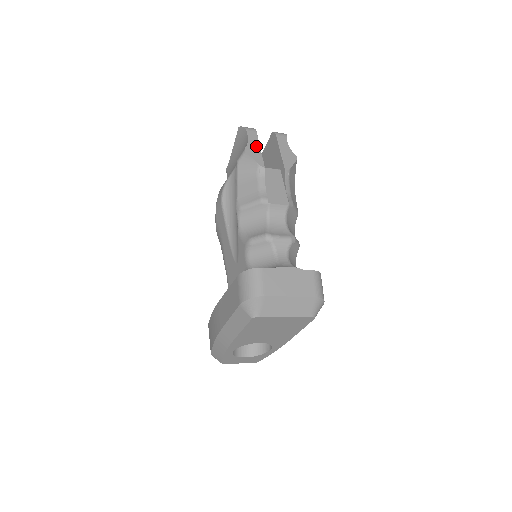
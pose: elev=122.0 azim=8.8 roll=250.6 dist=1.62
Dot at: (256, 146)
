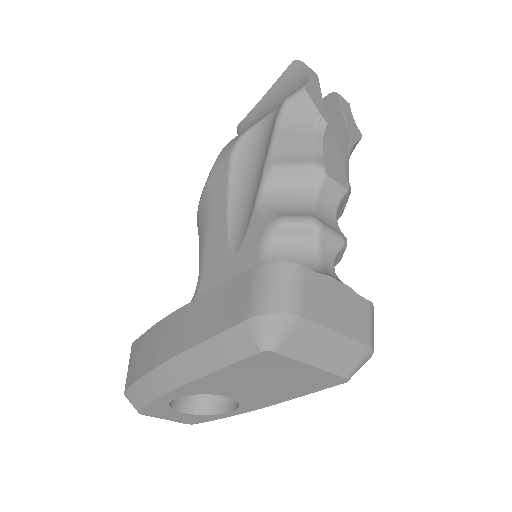
Dot at: (318, 91)
